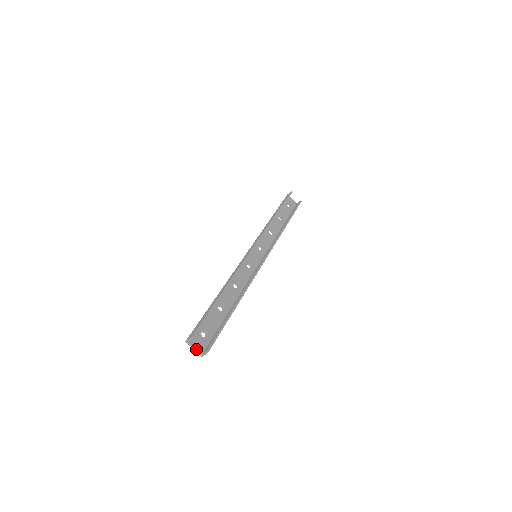
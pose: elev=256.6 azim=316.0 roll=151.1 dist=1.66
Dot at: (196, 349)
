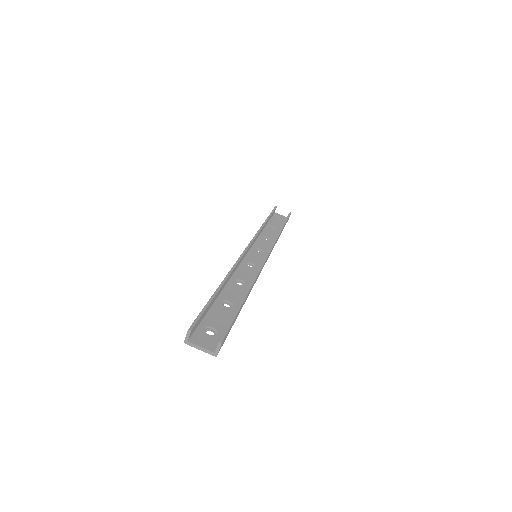
Dot at: (203, 348)
